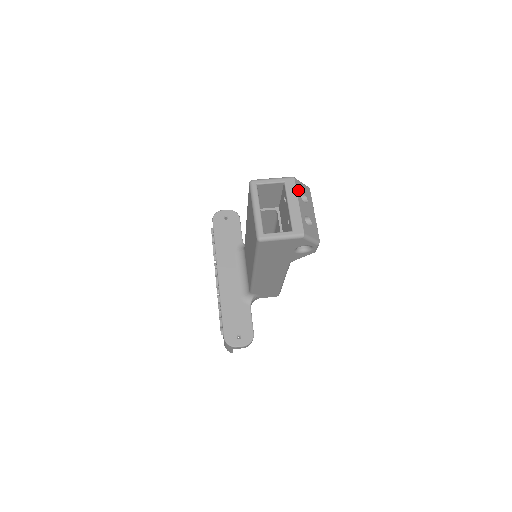
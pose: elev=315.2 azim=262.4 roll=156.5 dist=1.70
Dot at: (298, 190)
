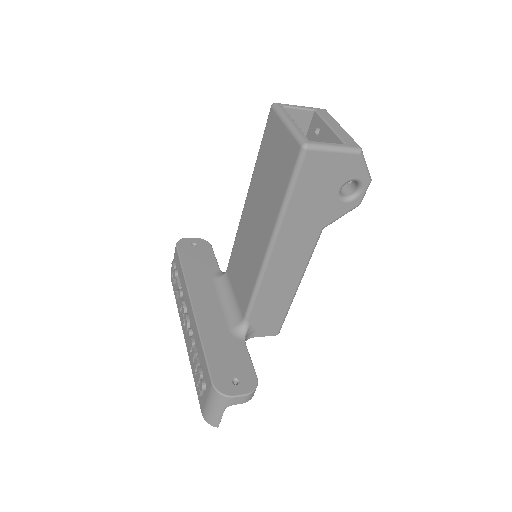
Dot at: occluded
